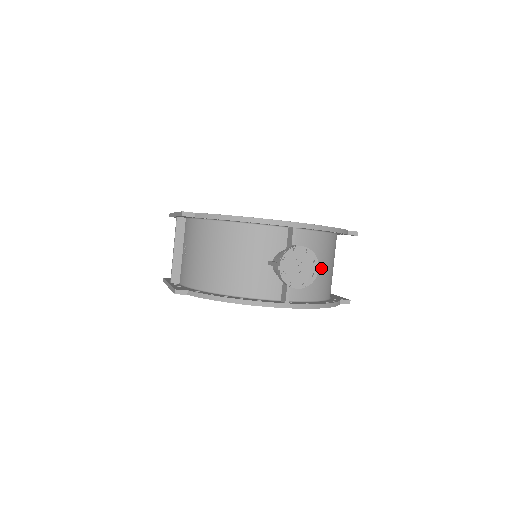
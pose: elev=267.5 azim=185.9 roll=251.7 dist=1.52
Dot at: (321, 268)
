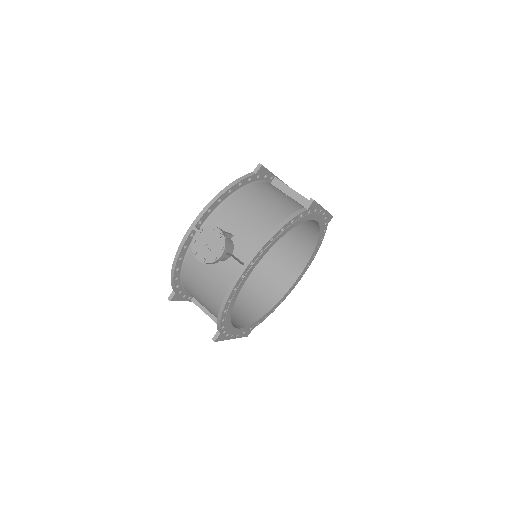
Dot at: (251, 217)
